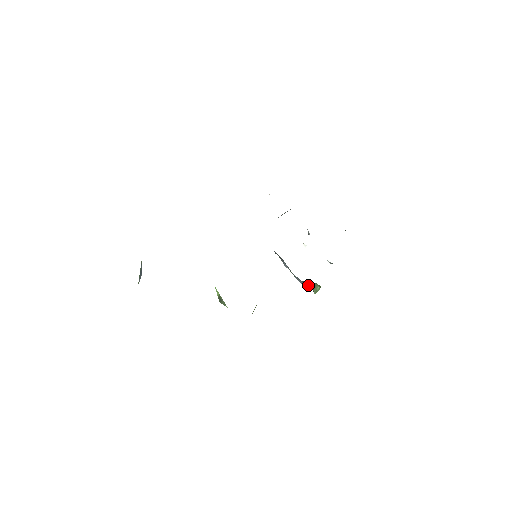
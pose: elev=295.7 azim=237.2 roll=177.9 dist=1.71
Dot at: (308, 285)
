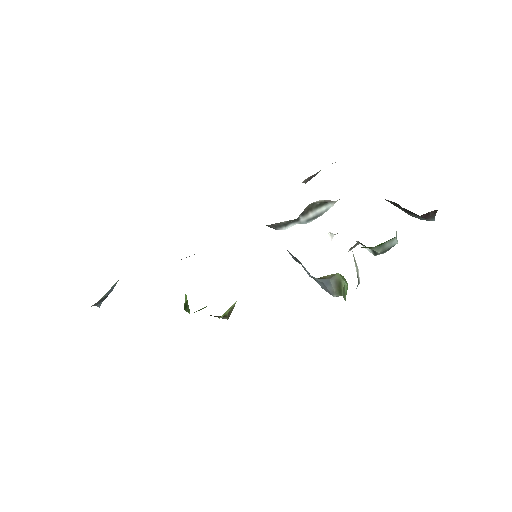
Dot at: (331, 285)
